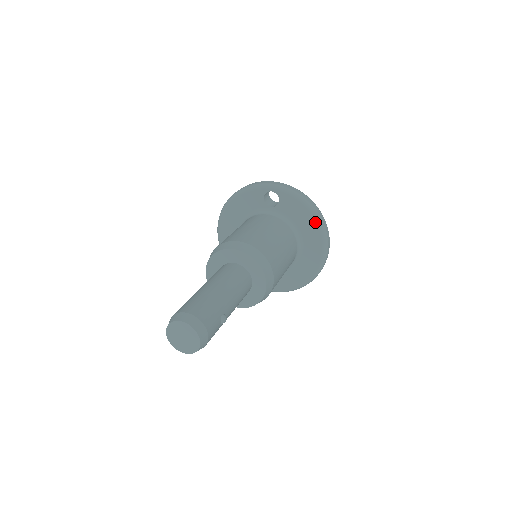
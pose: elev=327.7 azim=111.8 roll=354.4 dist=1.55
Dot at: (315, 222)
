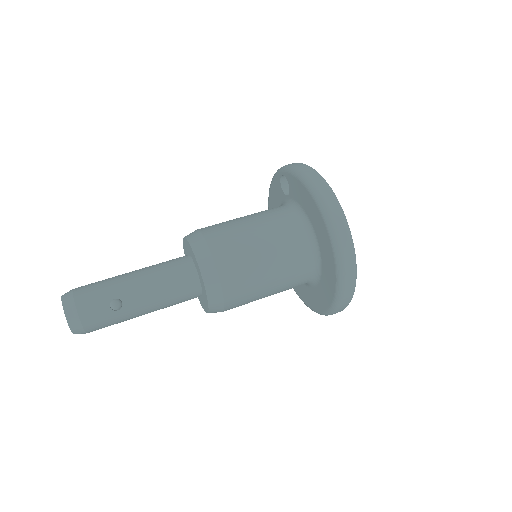
Dot at: (316, 205)
